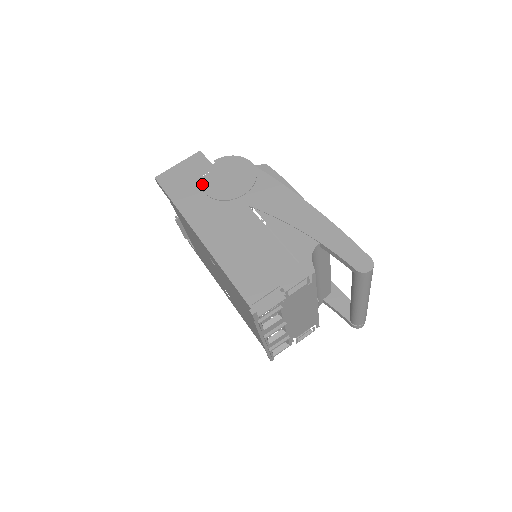
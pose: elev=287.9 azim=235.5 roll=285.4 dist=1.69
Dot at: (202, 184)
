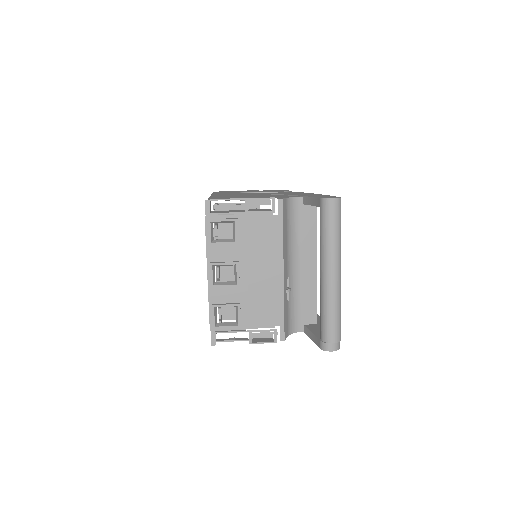
Dot at: (242, 191)
